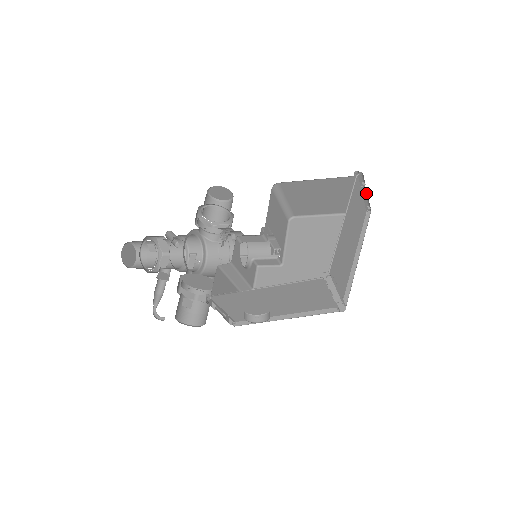
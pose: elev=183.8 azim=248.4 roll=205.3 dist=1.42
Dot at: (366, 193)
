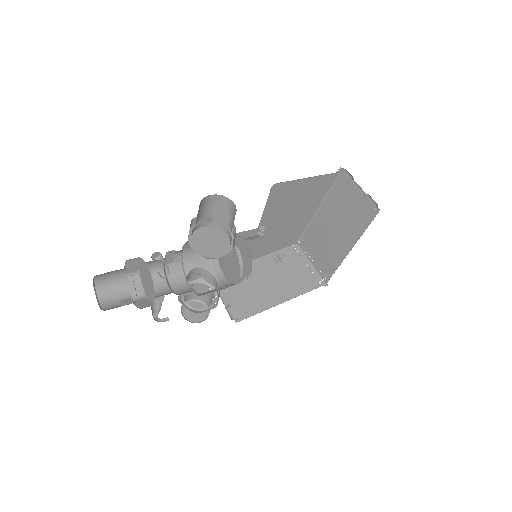
Dot at: (360, 188)
